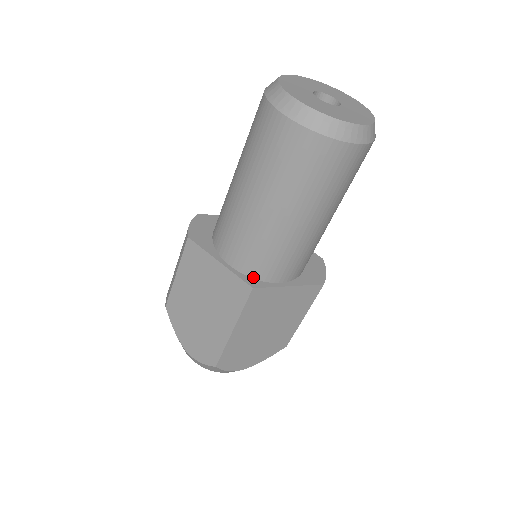
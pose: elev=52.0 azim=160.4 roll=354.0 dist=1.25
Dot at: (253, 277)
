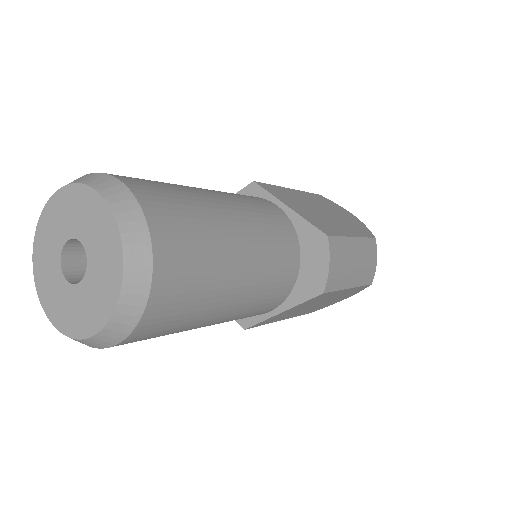
Dot at: occluded
